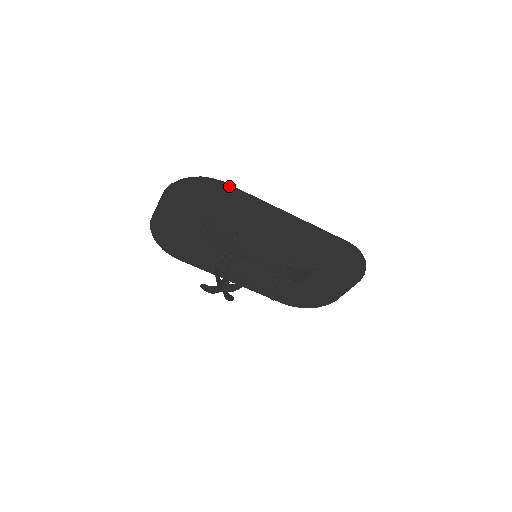
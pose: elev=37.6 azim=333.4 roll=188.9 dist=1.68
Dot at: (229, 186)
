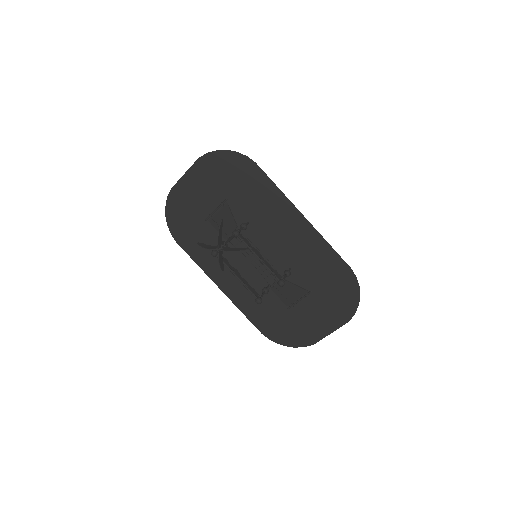
Dot at: (259, 170)
